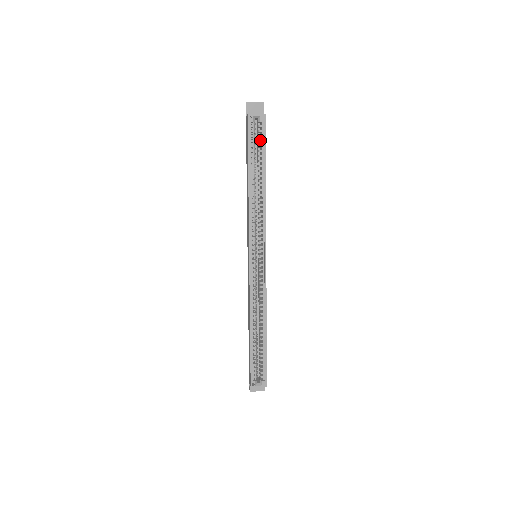
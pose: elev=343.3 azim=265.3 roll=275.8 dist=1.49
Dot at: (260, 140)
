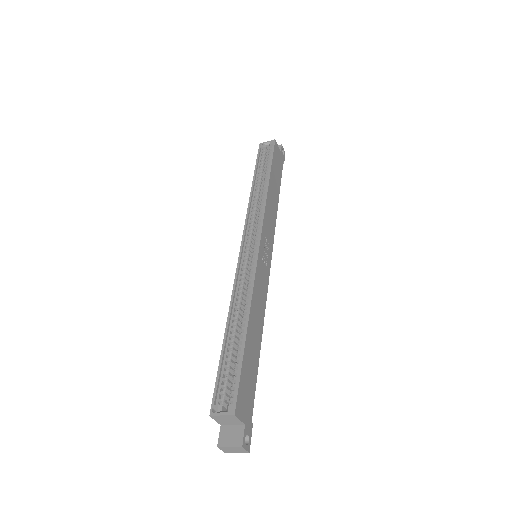
Dot at: (269, 157)
